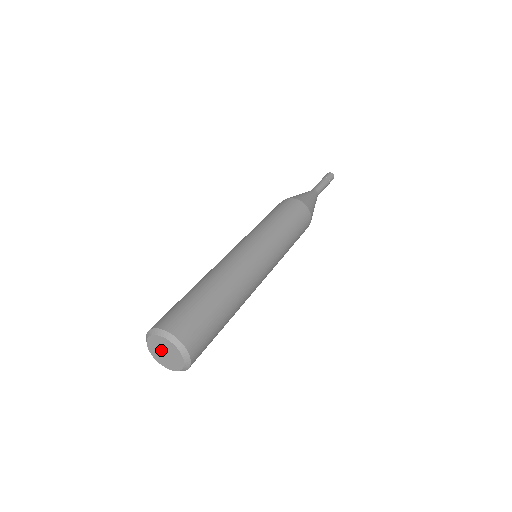
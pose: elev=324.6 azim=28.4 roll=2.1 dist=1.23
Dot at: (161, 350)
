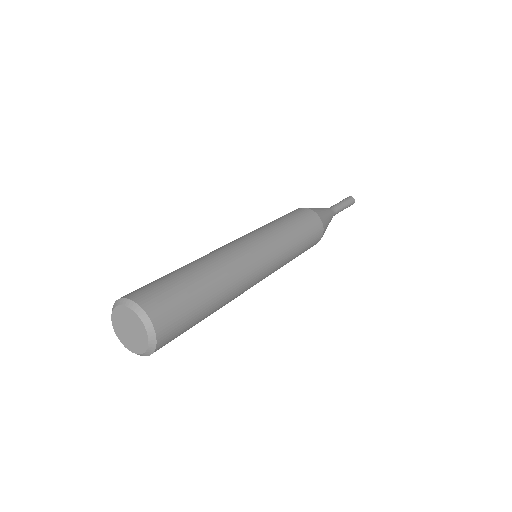
Dot at: (126, 325)
